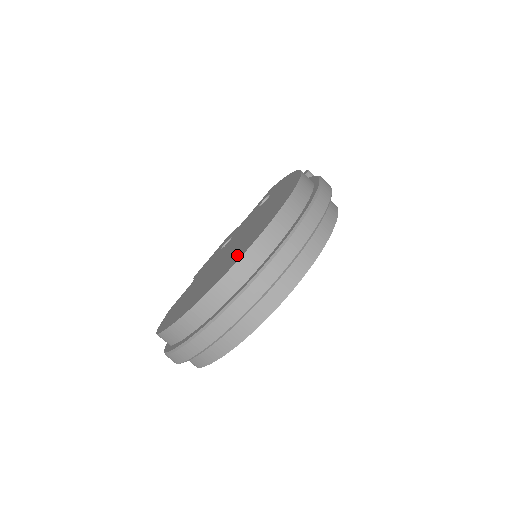
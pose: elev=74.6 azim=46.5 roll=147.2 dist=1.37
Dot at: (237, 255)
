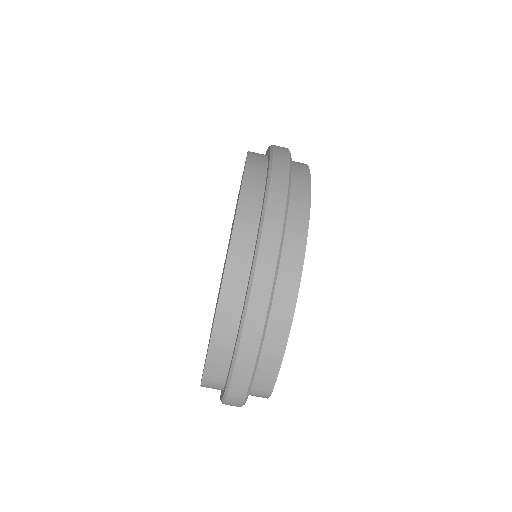
Dot at: occluded
